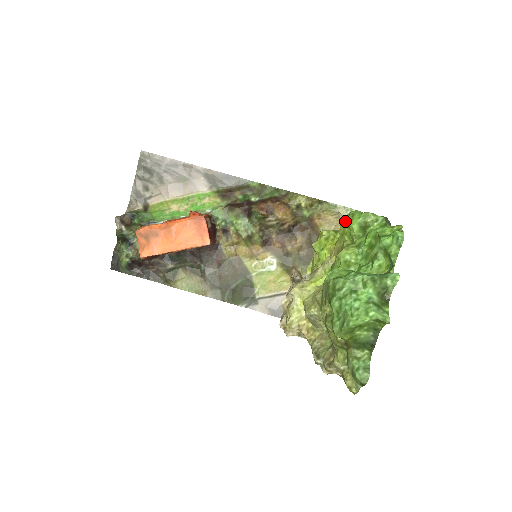
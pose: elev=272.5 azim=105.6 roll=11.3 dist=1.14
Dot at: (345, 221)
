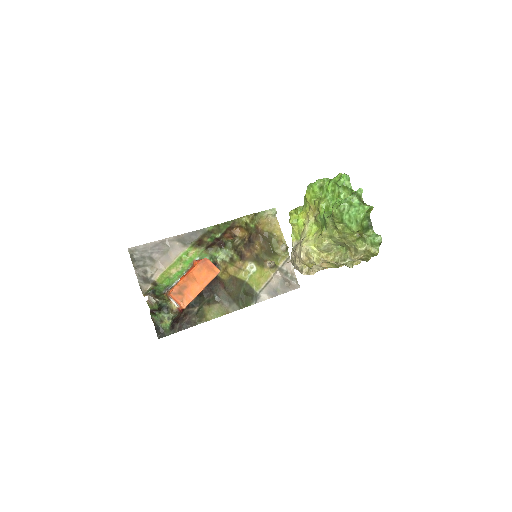
Dot at: (309, 192)
